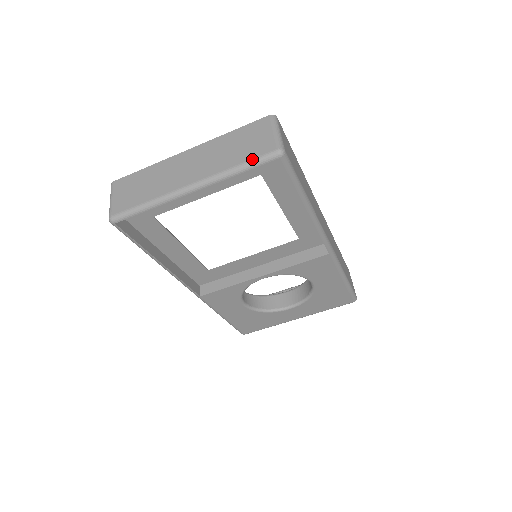
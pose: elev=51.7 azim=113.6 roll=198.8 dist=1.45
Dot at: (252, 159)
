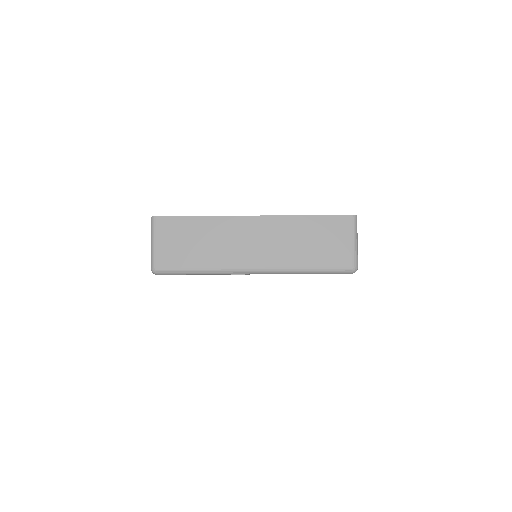
Dot at: (326, 268)
